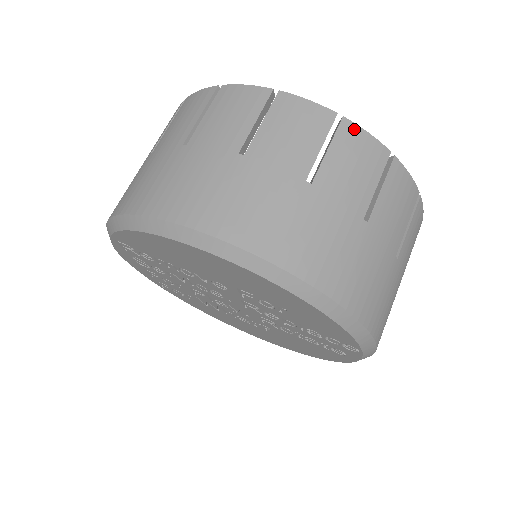
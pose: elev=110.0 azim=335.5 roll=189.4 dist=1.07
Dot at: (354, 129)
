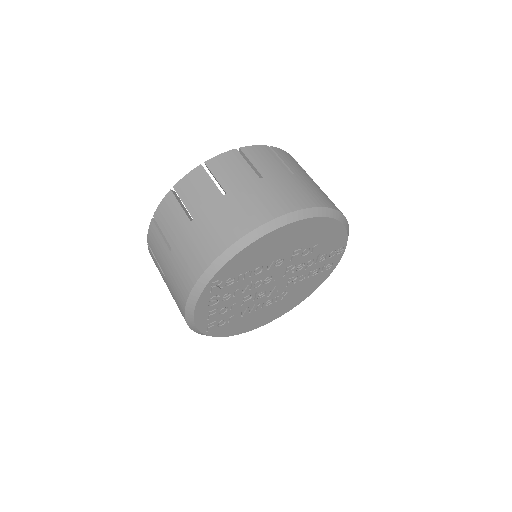
Dot at: (278, 149)
